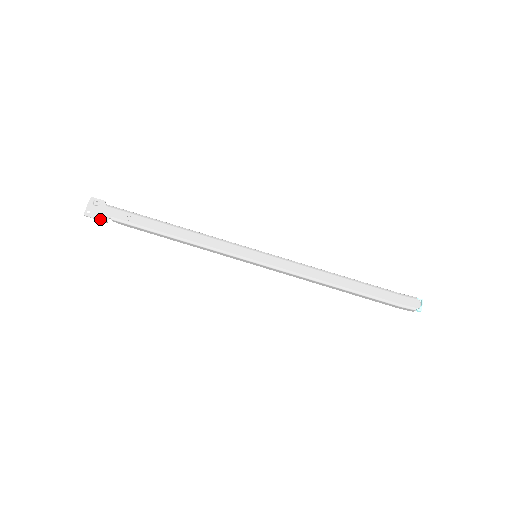
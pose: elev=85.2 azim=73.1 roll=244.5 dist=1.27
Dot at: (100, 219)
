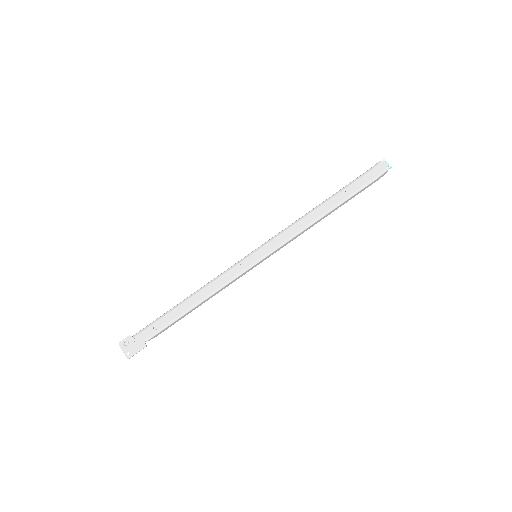
Dot at: (140, 349)
